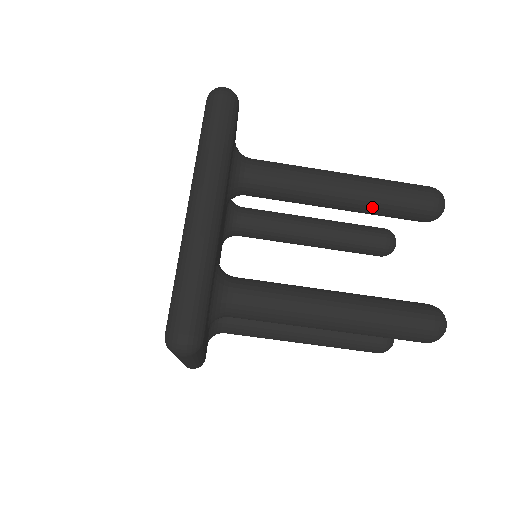
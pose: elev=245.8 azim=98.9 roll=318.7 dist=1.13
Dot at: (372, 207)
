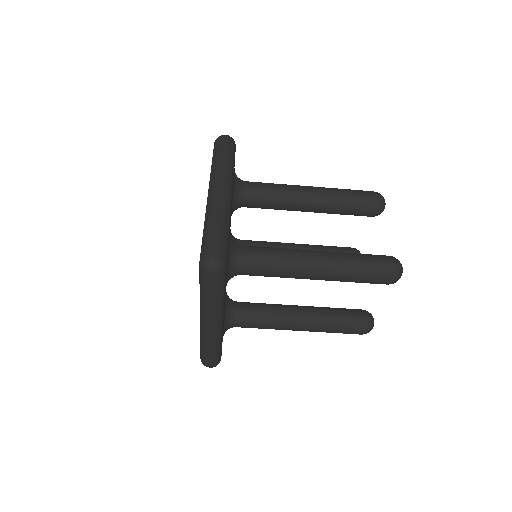
Dot at: occluded
